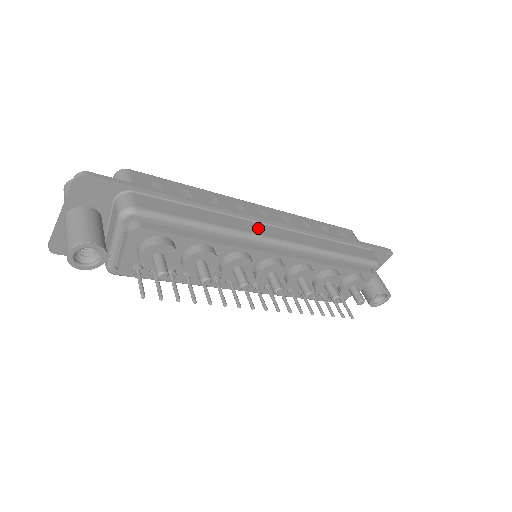
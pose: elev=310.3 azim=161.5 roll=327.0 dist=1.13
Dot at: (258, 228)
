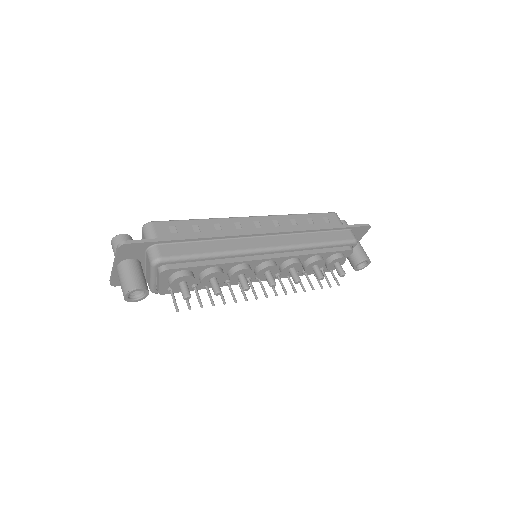
Dot at: (252, 243)
